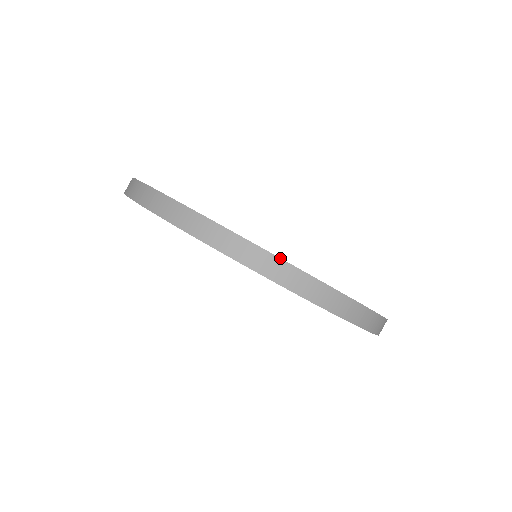
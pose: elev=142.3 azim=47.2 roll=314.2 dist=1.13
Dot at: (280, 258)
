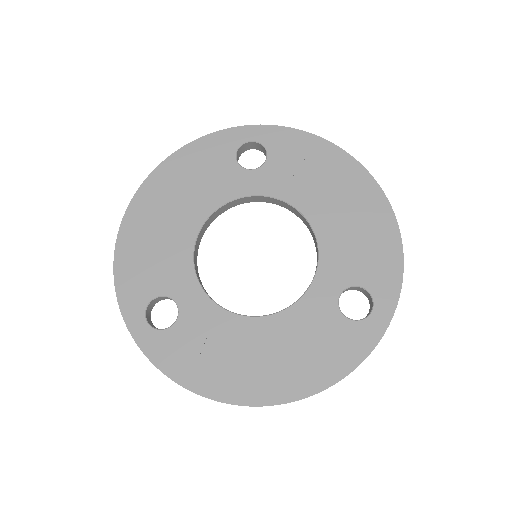
Dot at: occluded
